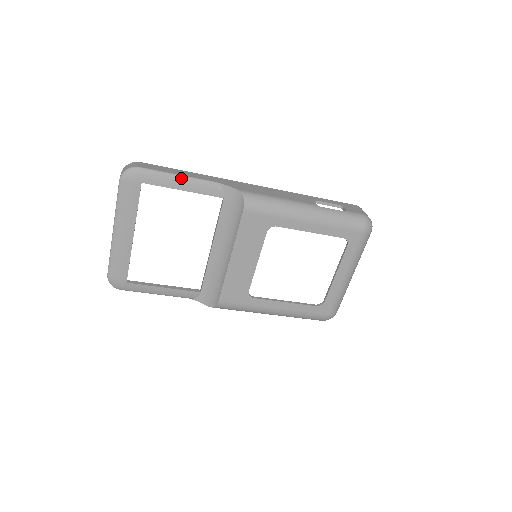
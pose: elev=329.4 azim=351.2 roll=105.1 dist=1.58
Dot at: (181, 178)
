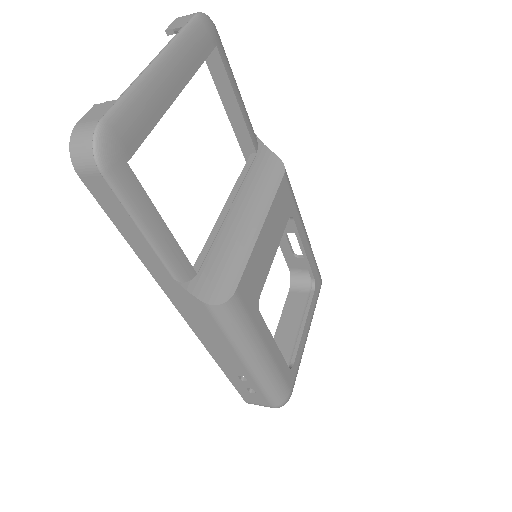
Dot at: (238, 89)
